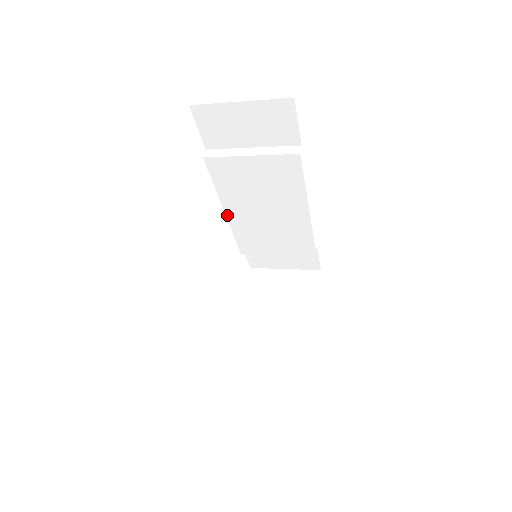
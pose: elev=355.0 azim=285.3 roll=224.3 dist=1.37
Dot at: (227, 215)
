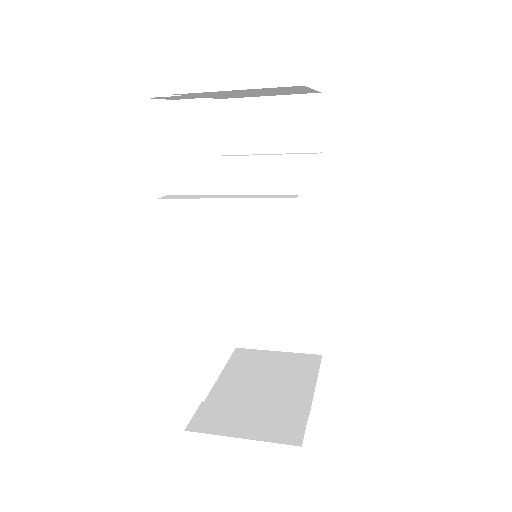
Dot at: (227, 244)
